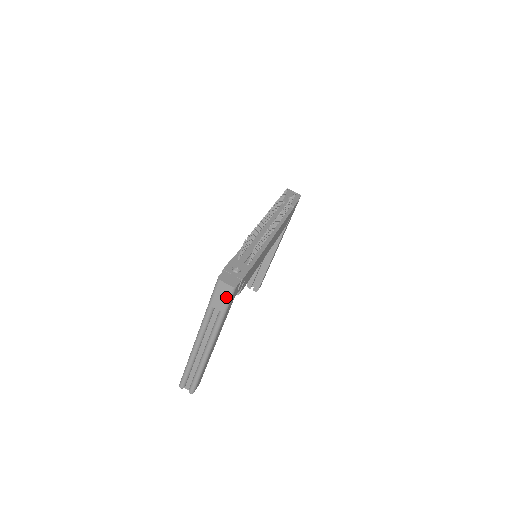
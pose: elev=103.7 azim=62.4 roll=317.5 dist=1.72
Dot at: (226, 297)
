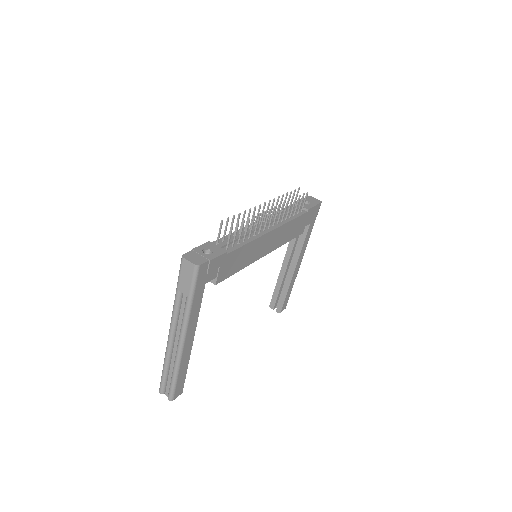
Dot at: (190, 278)
